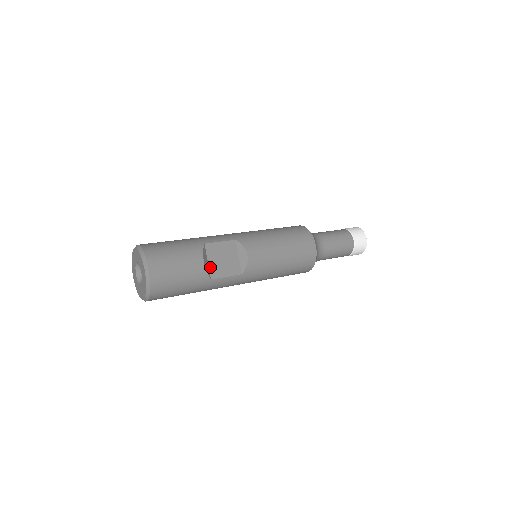
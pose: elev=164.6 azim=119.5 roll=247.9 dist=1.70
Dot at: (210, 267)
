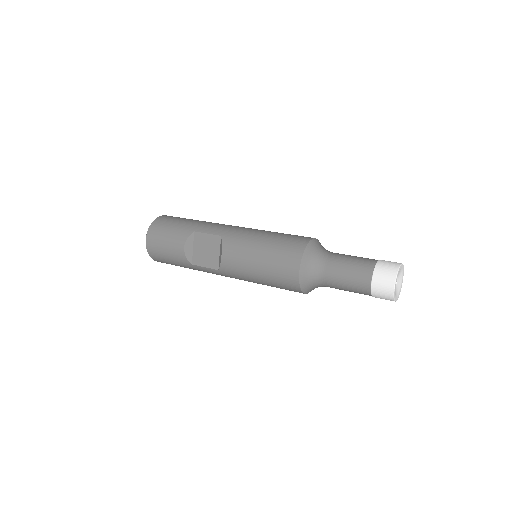
Dot at: (194, 253)
